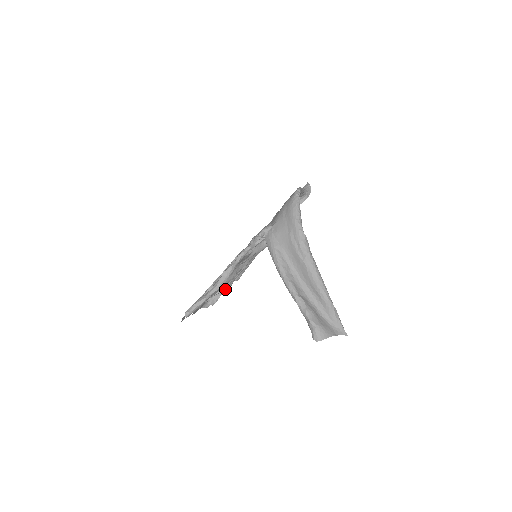
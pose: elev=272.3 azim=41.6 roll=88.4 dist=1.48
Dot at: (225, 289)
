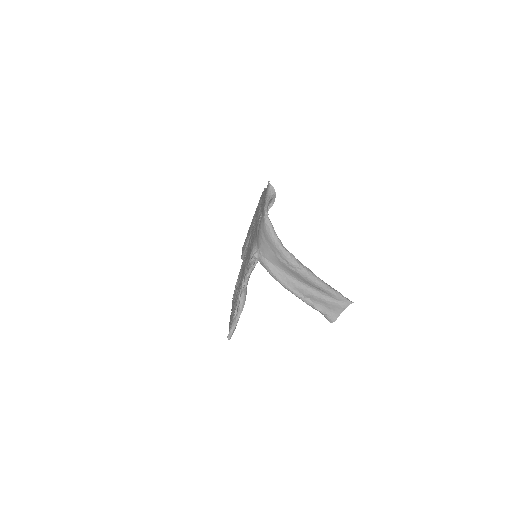
Dot at: occluded
